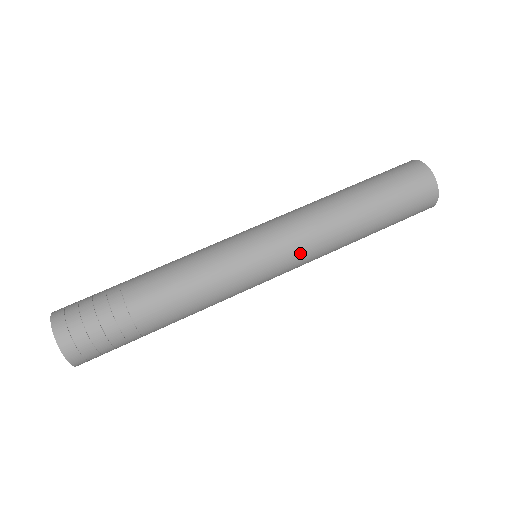
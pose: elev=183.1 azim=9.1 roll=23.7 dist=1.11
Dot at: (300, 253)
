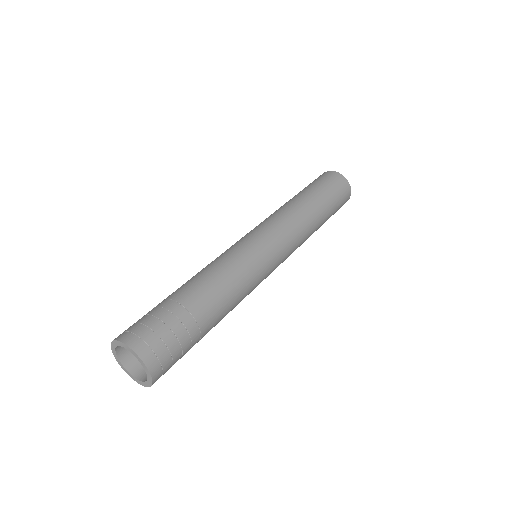
Dot at: occluded
